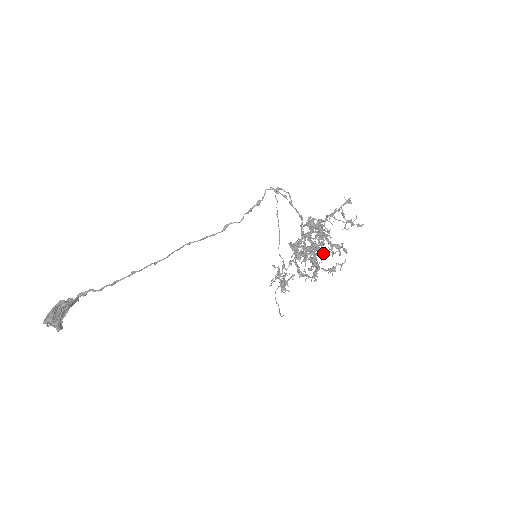
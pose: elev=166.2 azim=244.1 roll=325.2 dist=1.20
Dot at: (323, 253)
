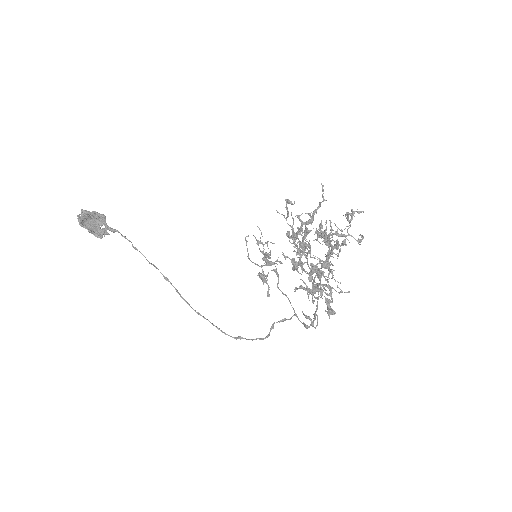
Dot at: occluded
